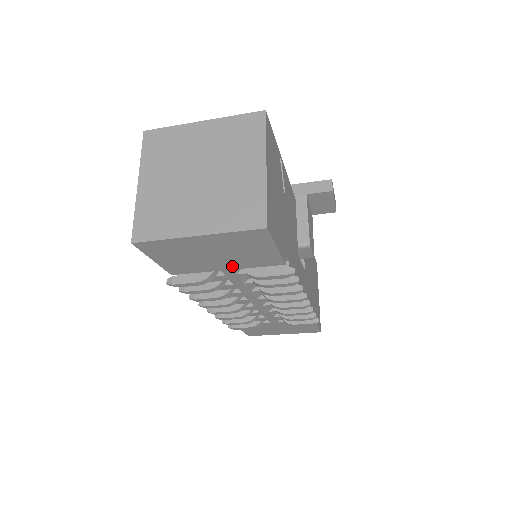
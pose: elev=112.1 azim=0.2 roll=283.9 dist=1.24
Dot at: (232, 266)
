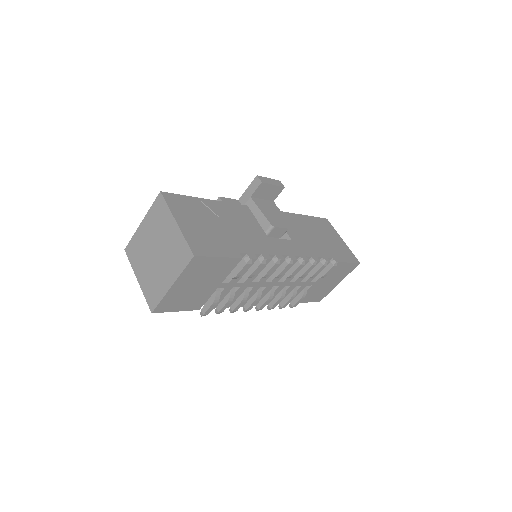
Dot at: (218, 282)
